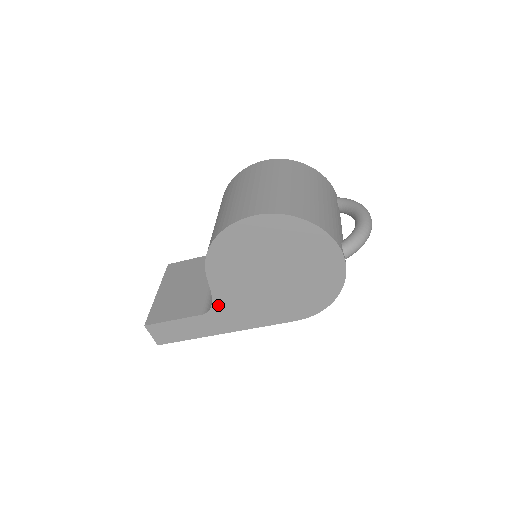
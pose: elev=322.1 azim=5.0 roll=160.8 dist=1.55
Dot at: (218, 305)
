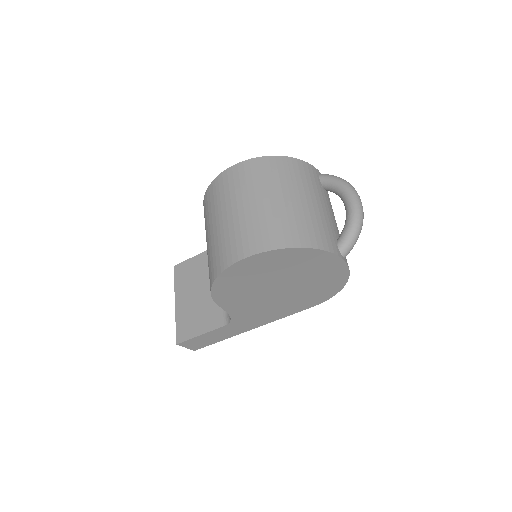
Dot at: (236, 317)
